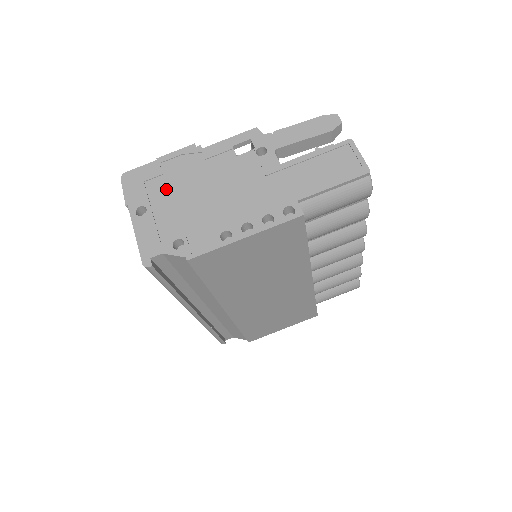
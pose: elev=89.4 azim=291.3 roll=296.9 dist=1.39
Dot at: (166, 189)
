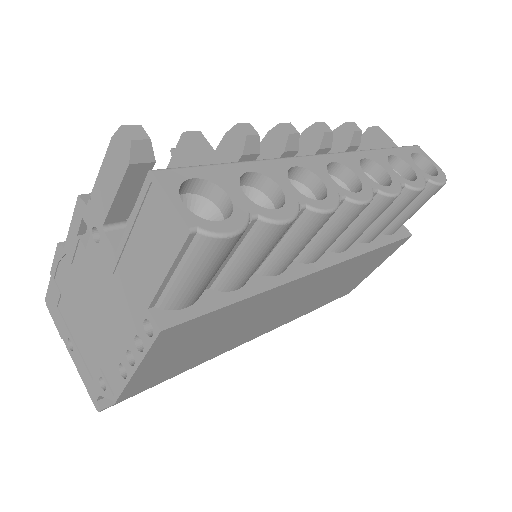
Dot at: (70, 313)
